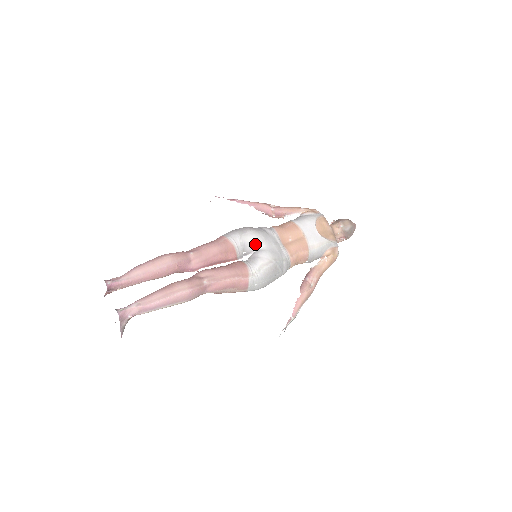
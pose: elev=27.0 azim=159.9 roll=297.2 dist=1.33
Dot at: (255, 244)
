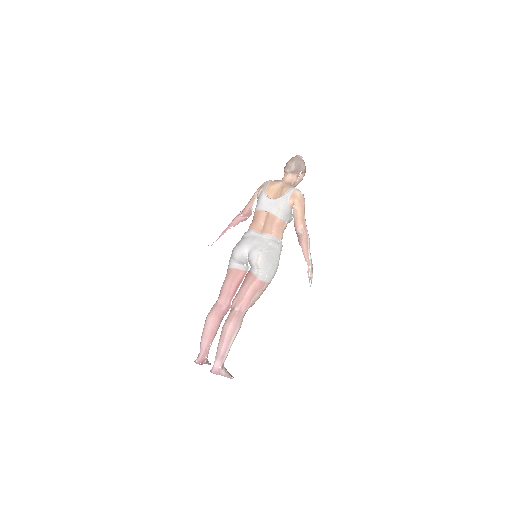
Dot at: (243, 255)
